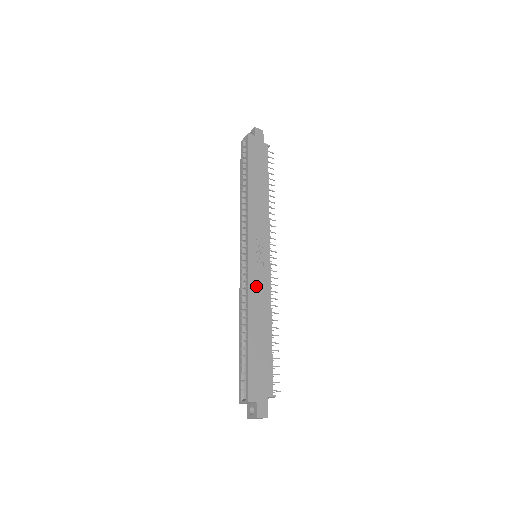
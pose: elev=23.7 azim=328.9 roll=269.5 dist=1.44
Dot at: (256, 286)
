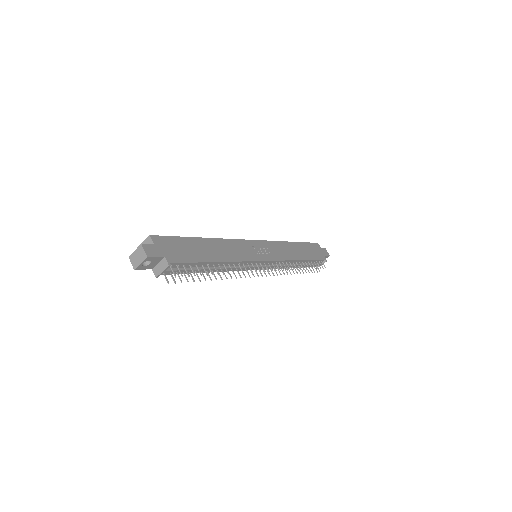
Dot at: (238, 246)
